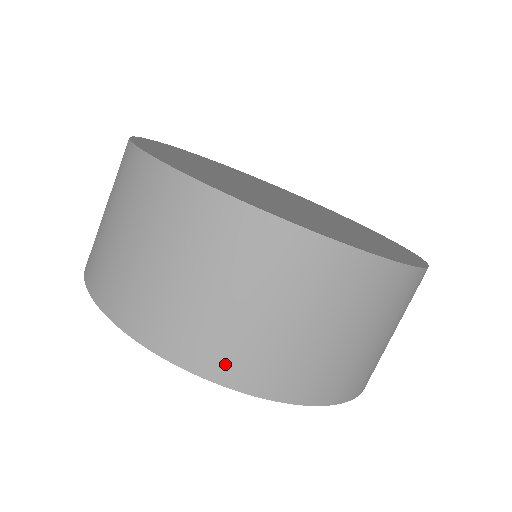
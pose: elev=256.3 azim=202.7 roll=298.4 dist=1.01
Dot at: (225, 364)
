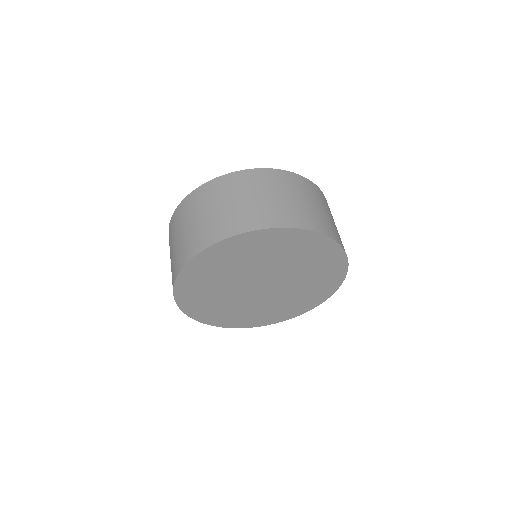
Dot at: (334, 234)
